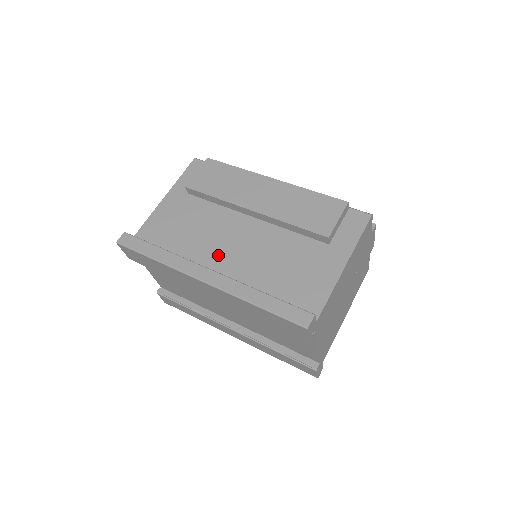
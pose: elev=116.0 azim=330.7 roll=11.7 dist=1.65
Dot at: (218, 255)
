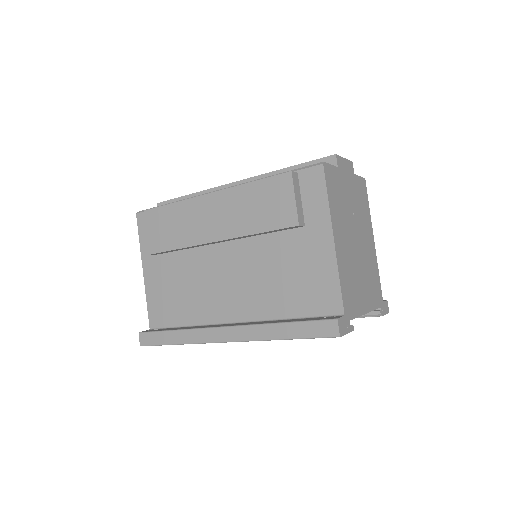
Dot at: (222, 301)
